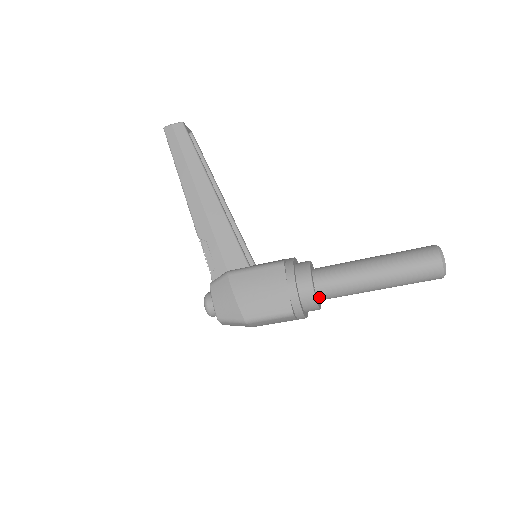
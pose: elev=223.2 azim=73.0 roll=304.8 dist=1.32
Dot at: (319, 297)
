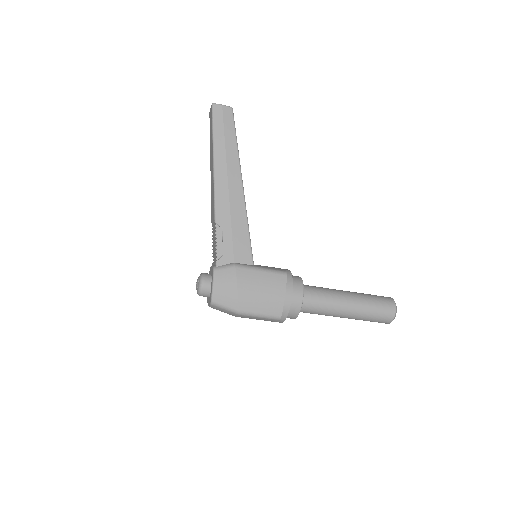
Dot at: occluded
